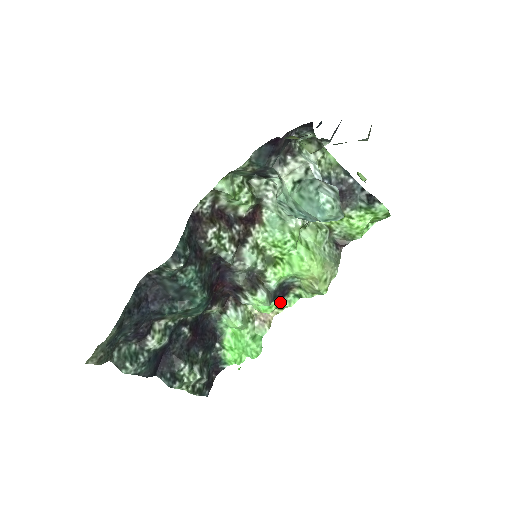
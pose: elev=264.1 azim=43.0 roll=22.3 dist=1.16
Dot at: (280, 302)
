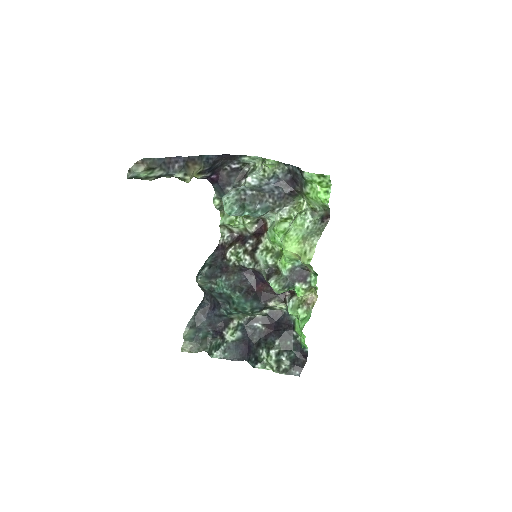
Dot at: (306, 284)
